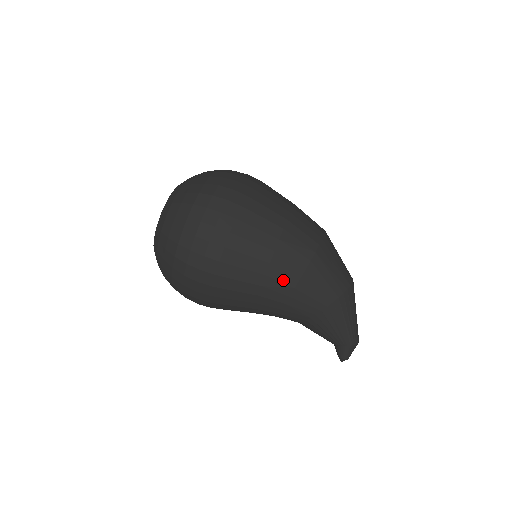
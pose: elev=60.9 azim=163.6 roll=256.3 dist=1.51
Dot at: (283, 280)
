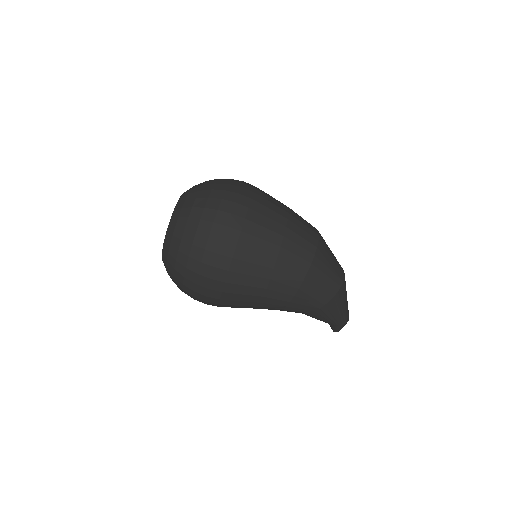
Dot at: (279, 298)
